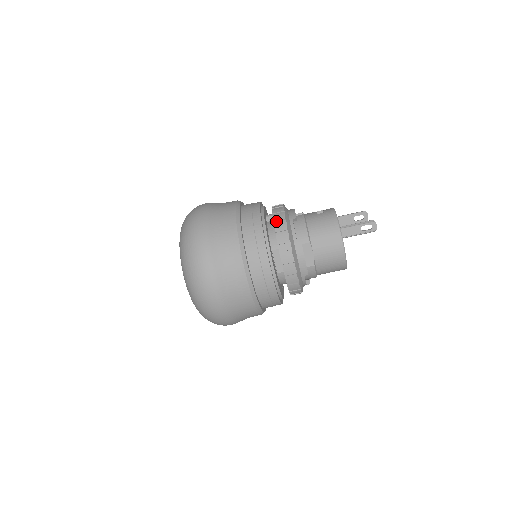
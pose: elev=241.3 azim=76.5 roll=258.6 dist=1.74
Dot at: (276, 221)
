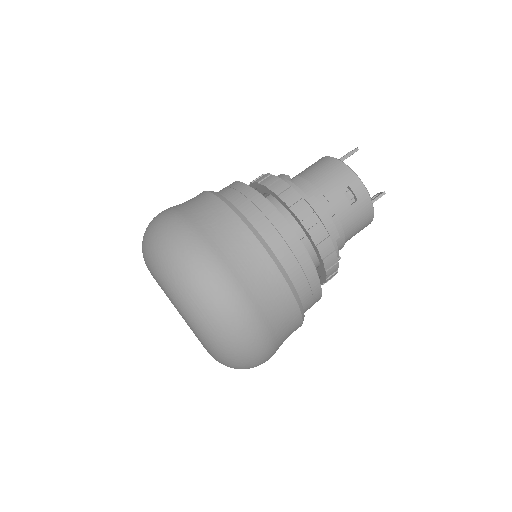
Dot at: occluded
